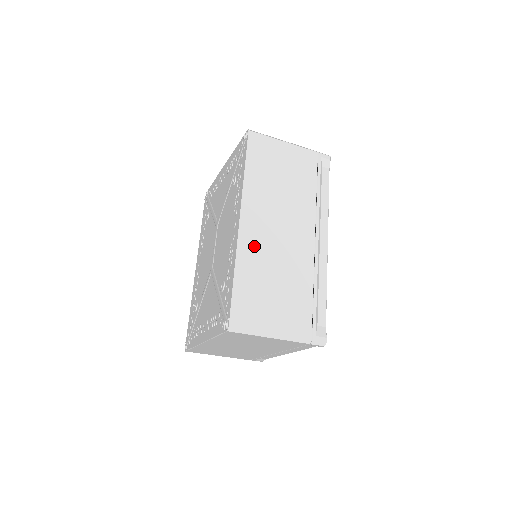
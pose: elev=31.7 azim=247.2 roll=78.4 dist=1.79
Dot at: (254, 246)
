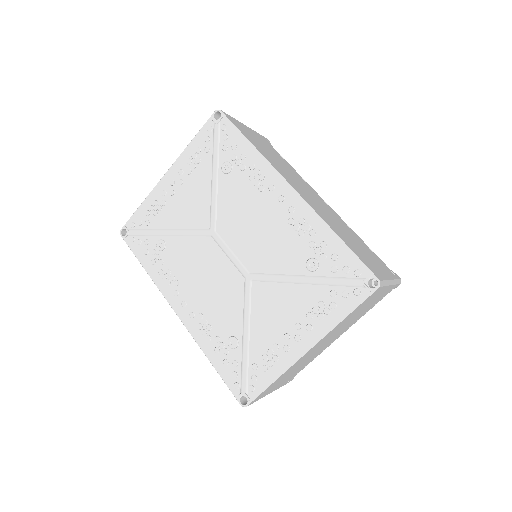
Dot at: (317, 209)
